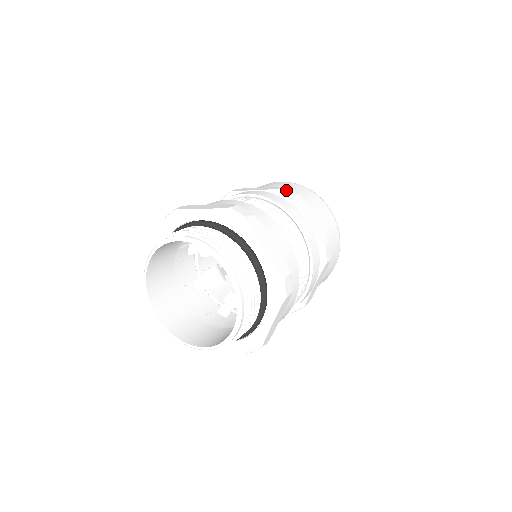
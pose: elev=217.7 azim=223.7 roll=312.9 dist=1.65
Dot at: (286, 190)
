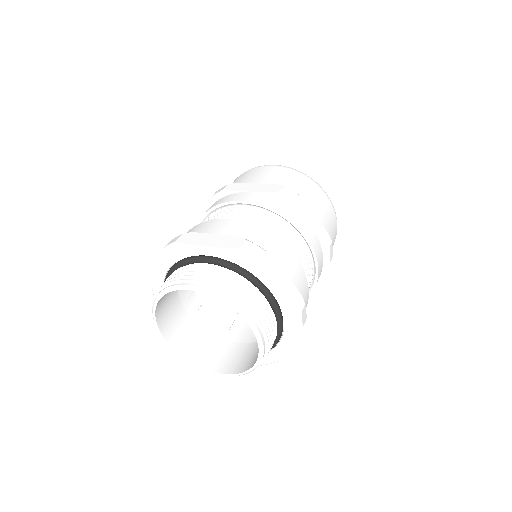
Dot at: (286, 192)
